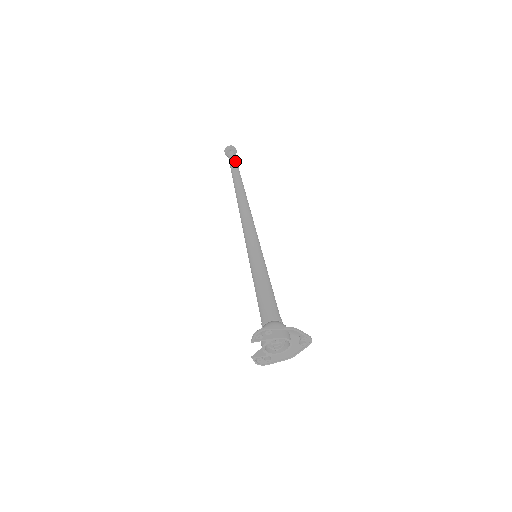
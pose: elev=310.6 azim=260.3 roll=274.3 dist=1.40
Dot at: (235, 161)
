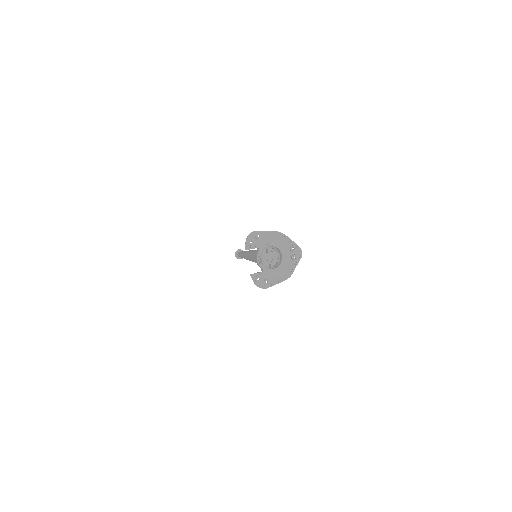
Dot at: occluded
